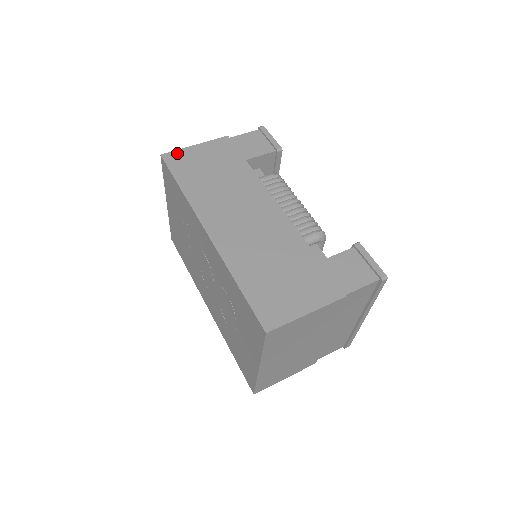
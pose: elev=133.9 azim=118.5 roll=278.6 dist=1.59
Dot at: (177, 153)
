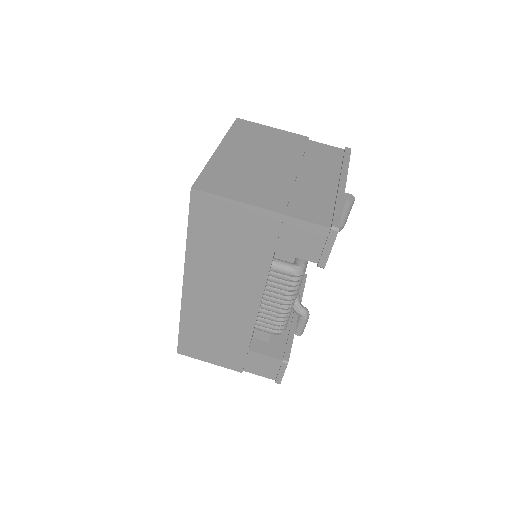
Dot at: (210, 199)
